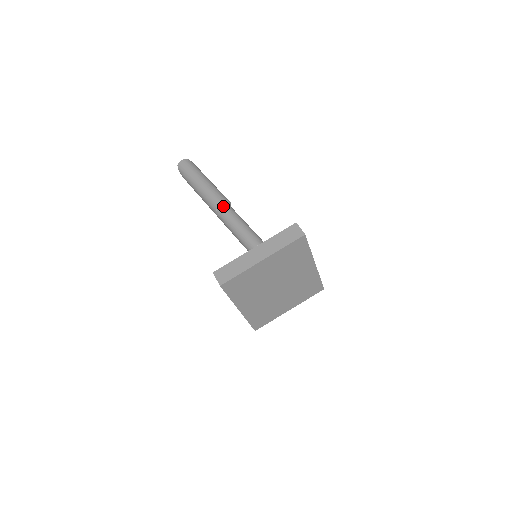
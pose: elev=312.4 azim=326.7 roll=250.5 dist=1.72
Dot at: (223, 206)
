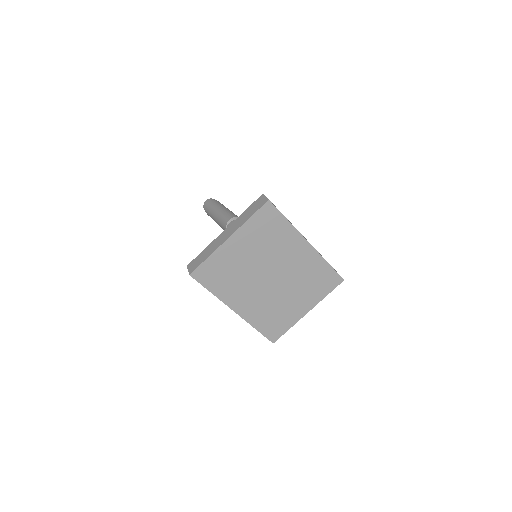
Dot at: (231, 222)
